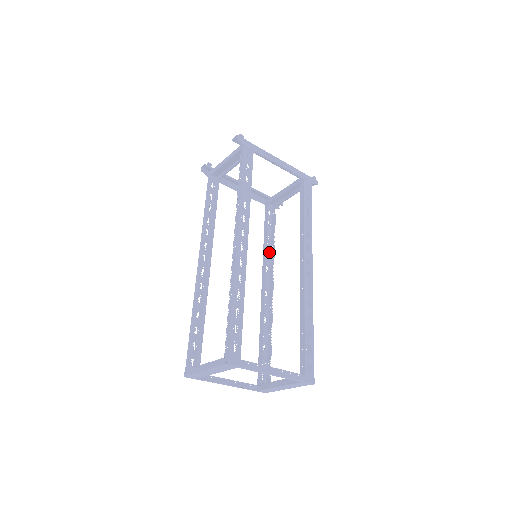
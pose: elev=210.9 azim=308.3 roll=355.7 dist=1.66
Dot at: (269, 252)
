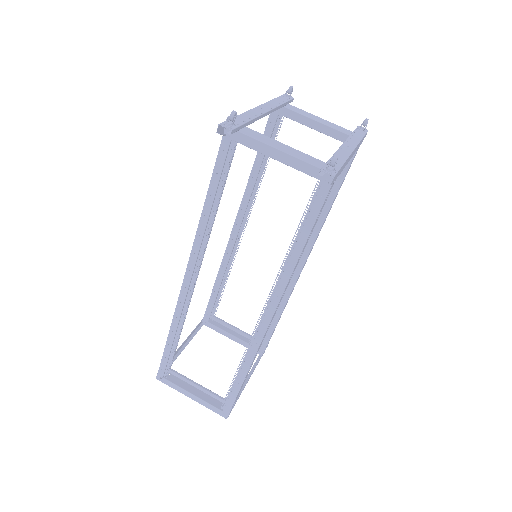
Dot at: occluded
